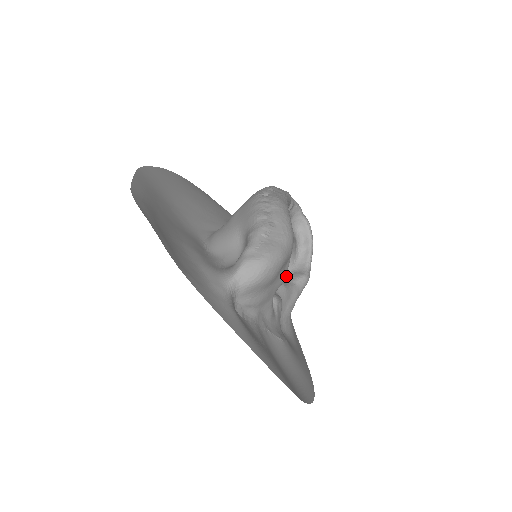
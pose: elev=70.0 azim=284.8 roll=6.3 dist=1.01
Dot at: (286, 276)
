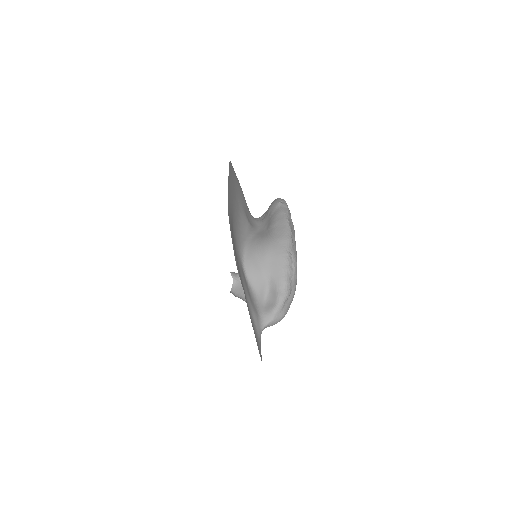
Dot at: occluded
